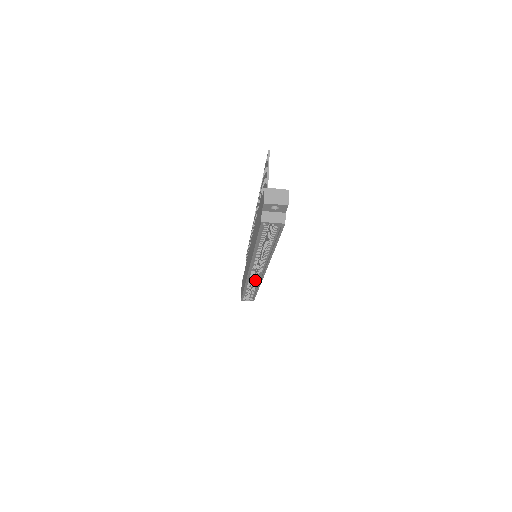
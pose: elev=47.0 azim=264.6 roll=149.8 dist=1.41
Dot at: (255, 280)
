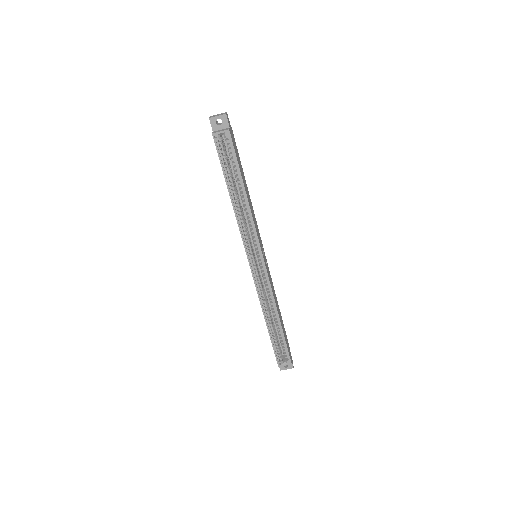
Dot at: (267, 293)
